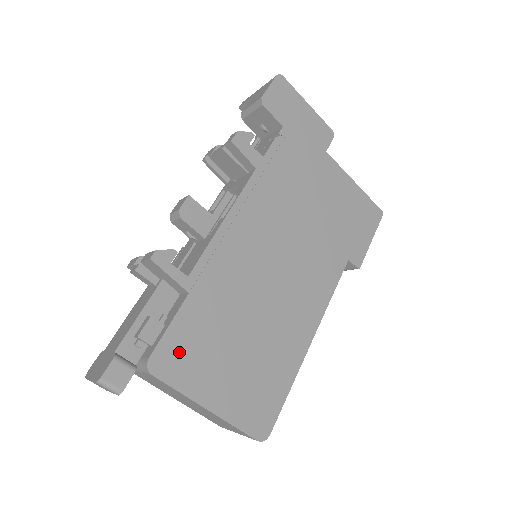
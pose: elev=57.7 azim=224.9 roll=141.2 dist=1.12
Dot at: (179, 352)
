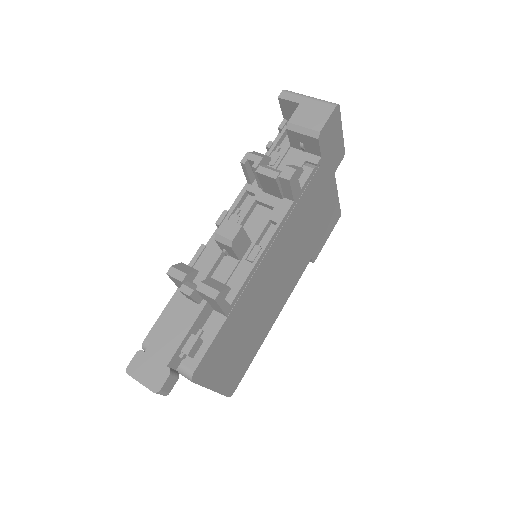
Dot at: (210, 361)
